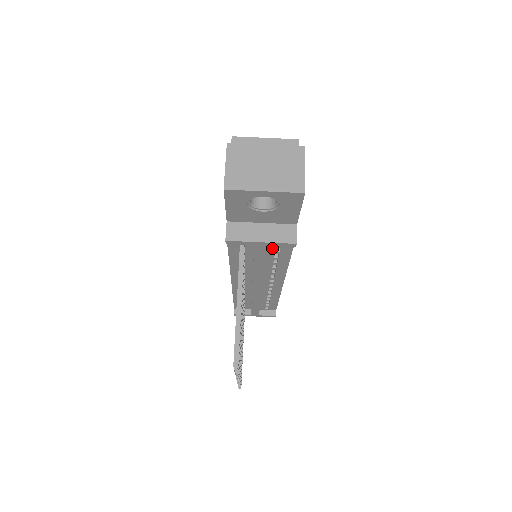
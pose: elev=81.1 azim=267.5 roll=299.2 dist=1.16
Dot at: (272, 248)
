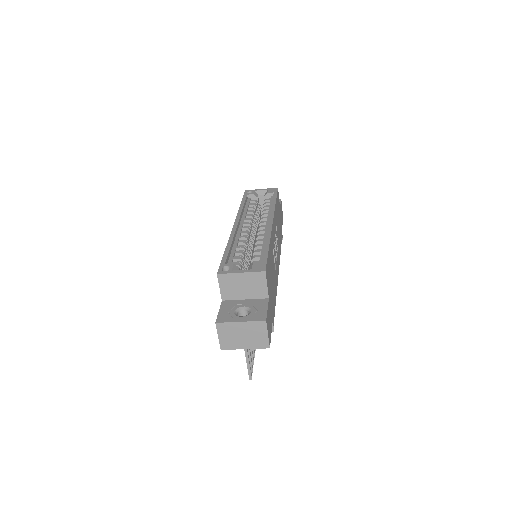
Dot at: occluded
